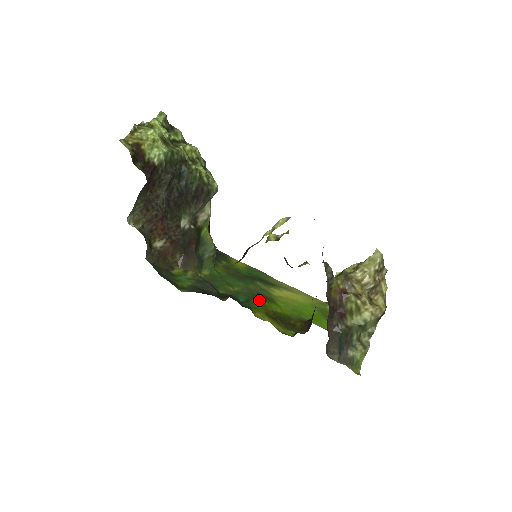
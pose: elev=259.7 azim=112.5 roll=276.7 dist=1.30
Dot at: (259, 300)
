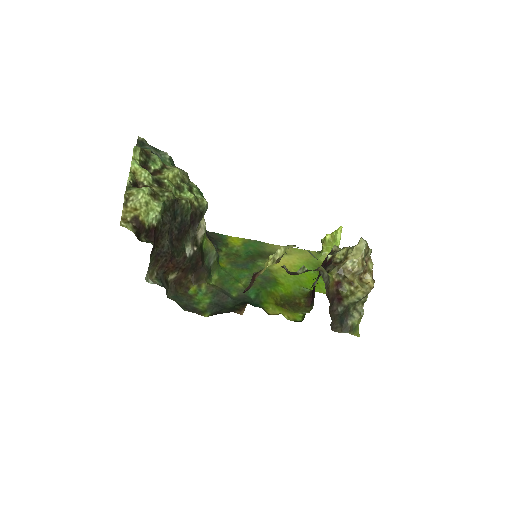
Dot at: (266, 289)
